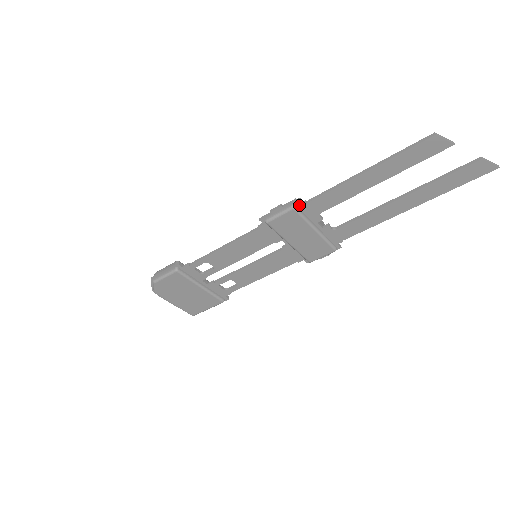
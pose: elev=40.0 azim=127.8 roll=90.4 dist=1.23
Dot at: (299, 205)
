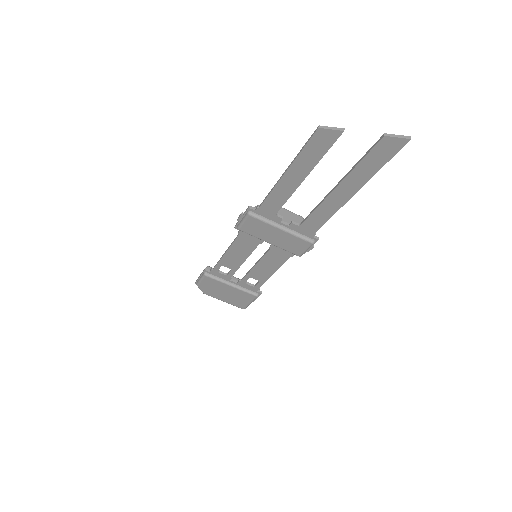
Dot at: (254, 211)
